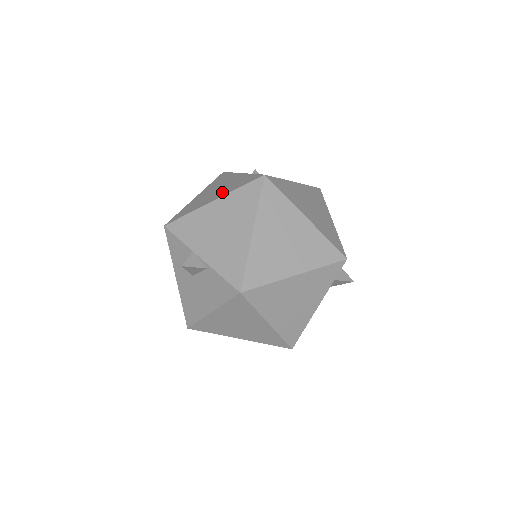
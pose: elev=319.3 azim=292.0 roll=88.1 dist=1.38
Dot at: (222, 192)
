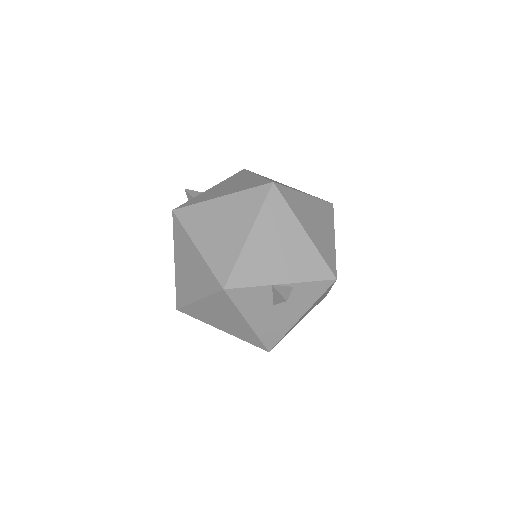
Dot at: (242, 222)
